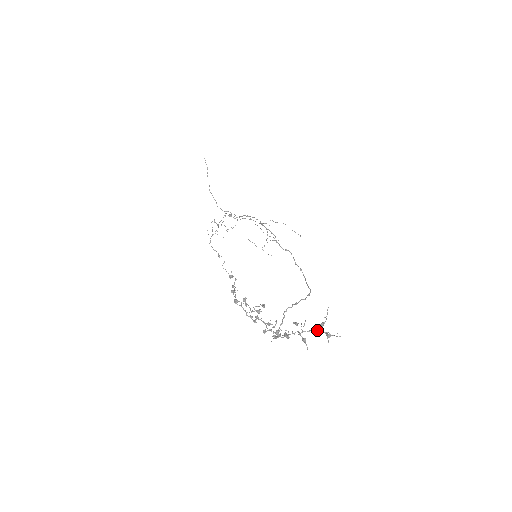
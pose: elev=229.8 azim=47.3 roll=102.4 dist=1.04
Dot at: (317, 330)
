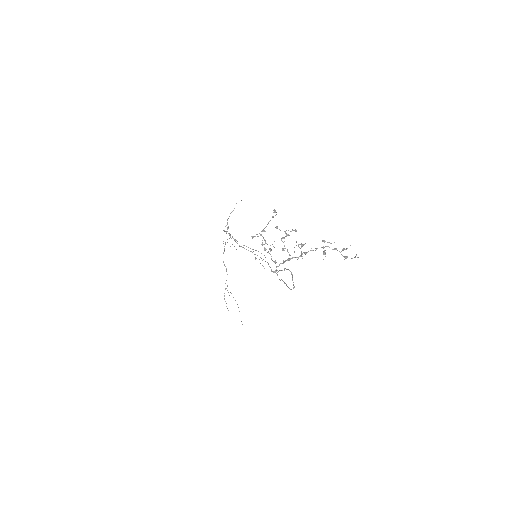
Dot at: occluded
